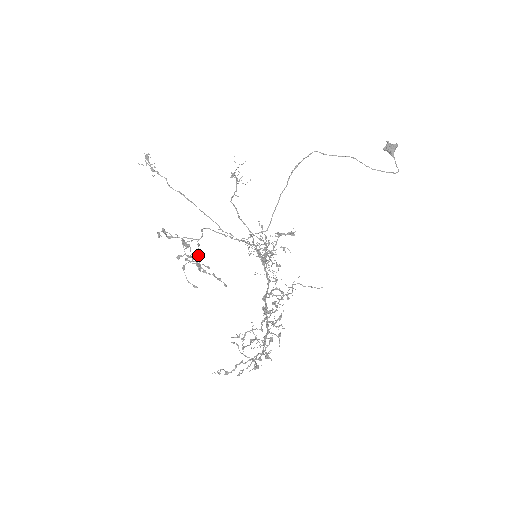
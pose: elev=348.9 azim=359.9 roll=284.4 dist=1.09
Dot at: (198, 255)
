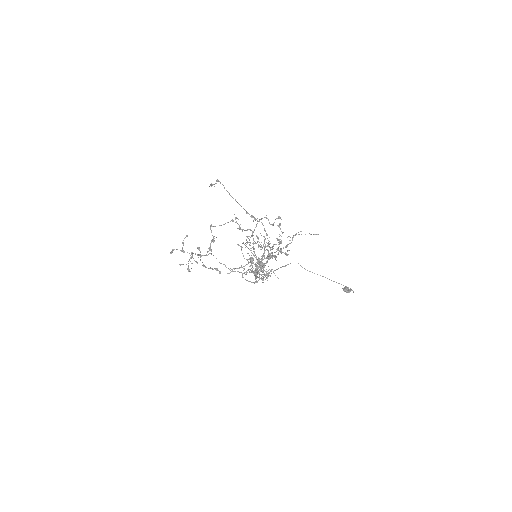
Dot at: occluded
